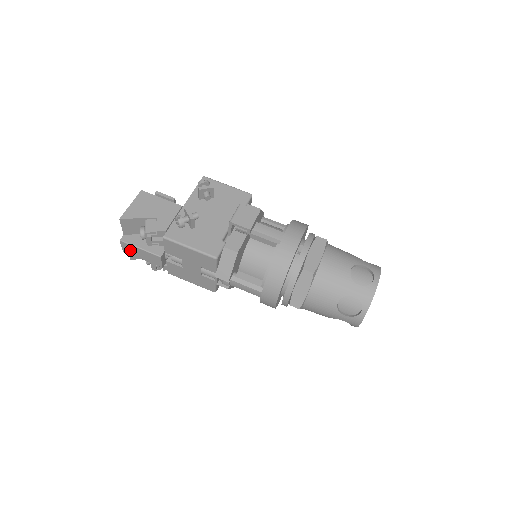
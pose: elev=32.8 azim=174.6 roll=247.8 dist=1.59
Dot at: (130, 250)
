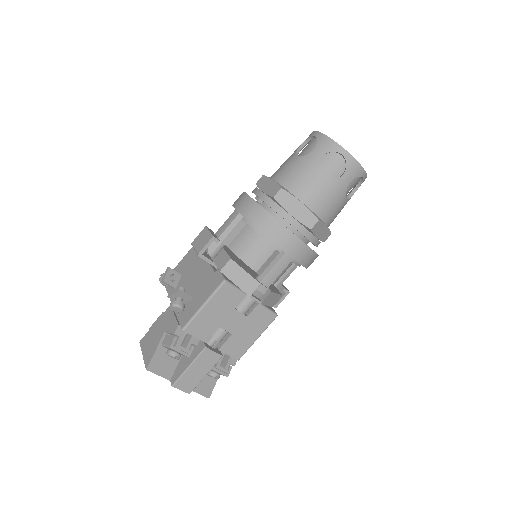
Dot at: (189, 383)
